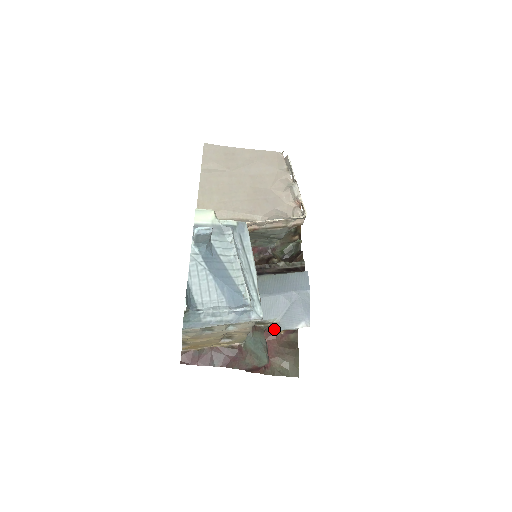
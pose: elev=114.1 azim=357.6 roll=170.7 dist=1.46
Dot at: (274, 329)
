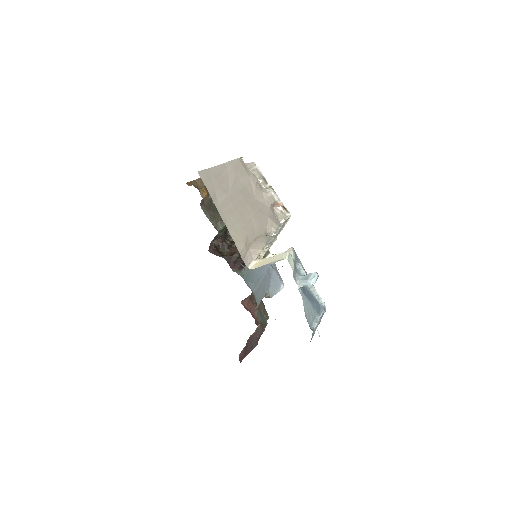
Dot at: (250, 296)
